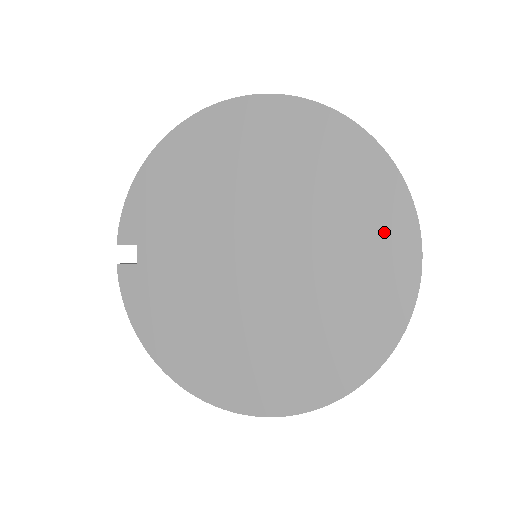
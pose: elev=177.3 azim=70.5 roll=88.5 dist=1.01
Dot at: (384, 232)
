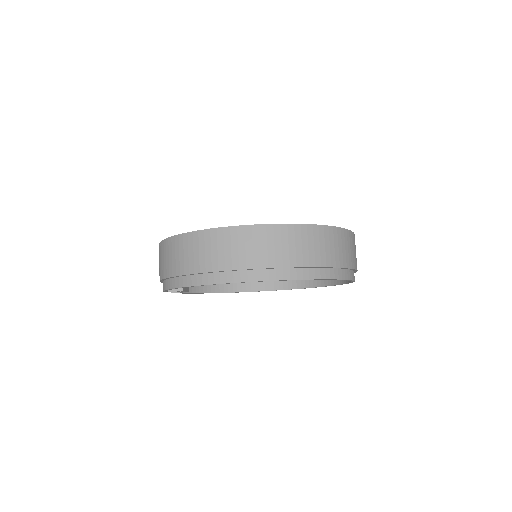
Dot at: occluded
